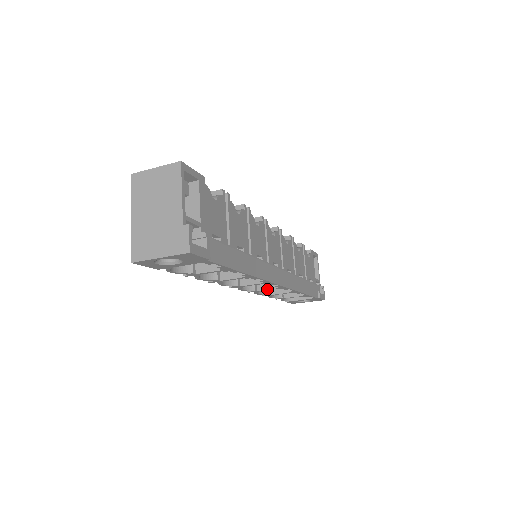
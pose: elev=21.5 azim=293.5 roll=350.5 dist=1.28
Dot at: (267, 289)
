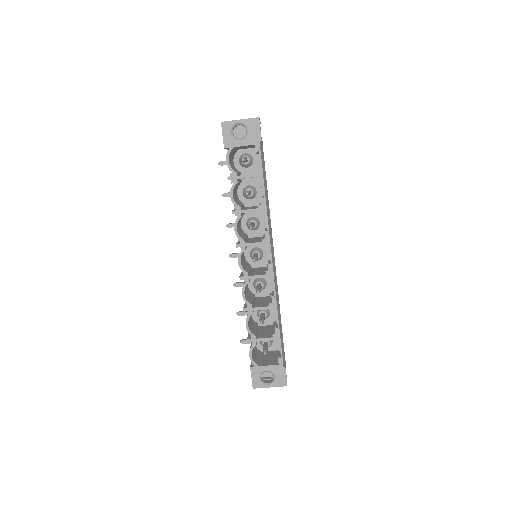
Dot at: (258, 275)
